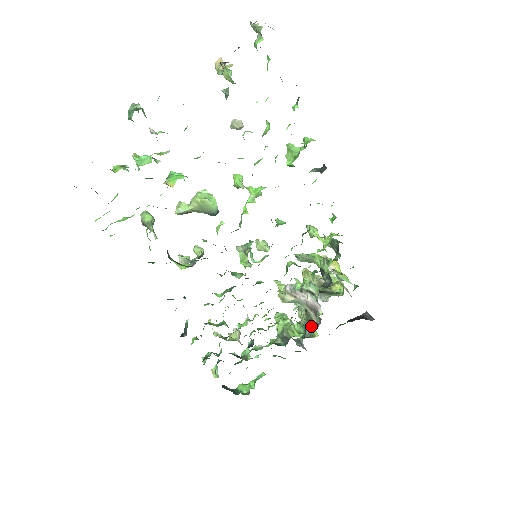
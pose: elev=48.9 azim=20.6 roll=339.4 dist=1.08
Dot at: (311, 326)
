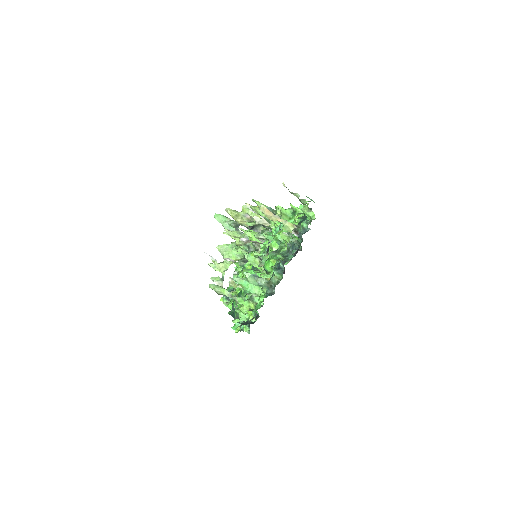
Dot at: occluded
